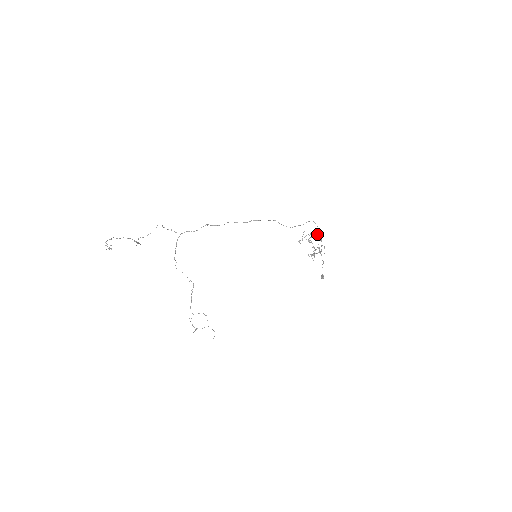
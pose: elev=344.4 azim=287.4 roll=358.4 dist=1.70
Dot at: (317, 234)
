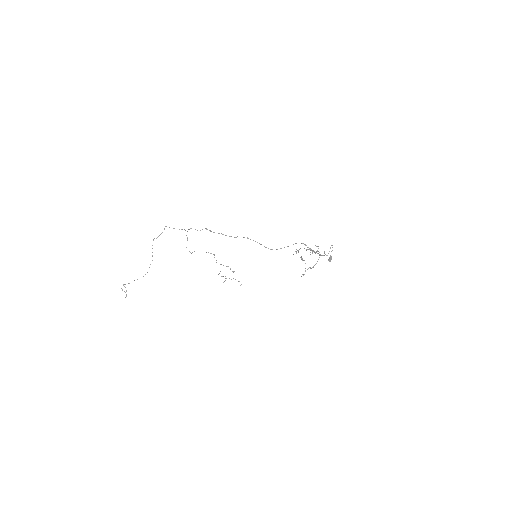
Dot at: occluded
